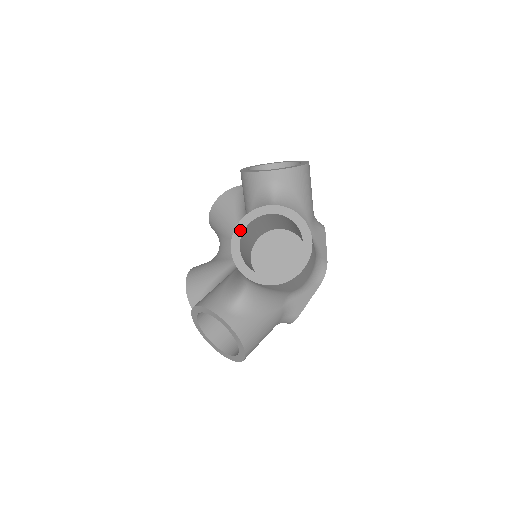
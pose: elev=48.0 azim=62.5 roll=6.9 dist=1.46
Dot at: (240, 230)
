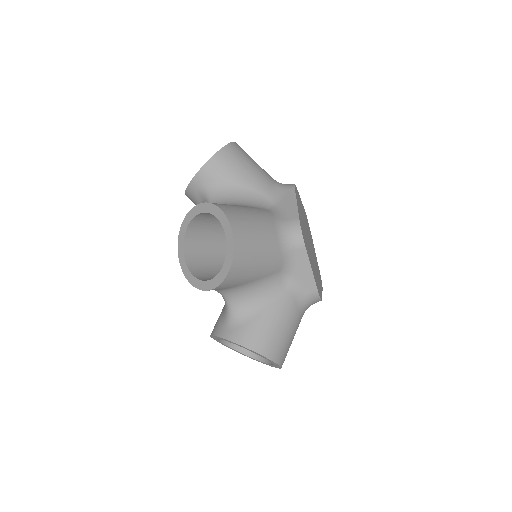
Dot at: (181, 251)
